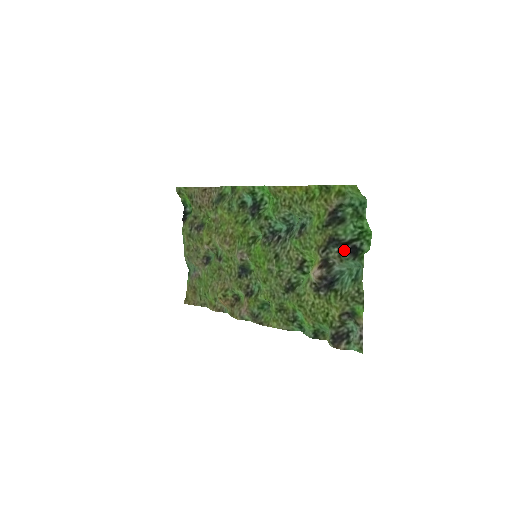
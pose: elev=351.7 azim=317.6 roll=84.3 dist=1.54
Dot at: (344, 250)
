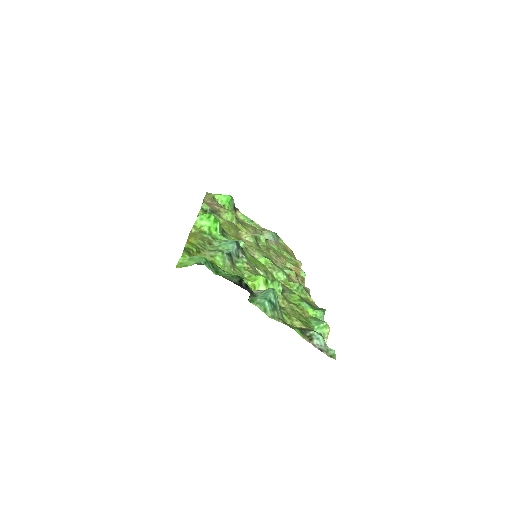
Dot at: (245, 289)
